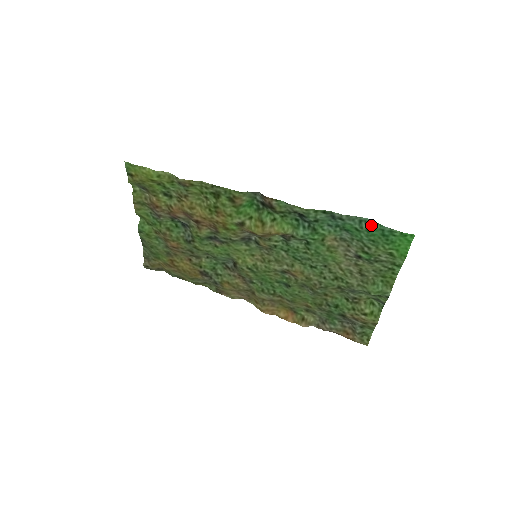
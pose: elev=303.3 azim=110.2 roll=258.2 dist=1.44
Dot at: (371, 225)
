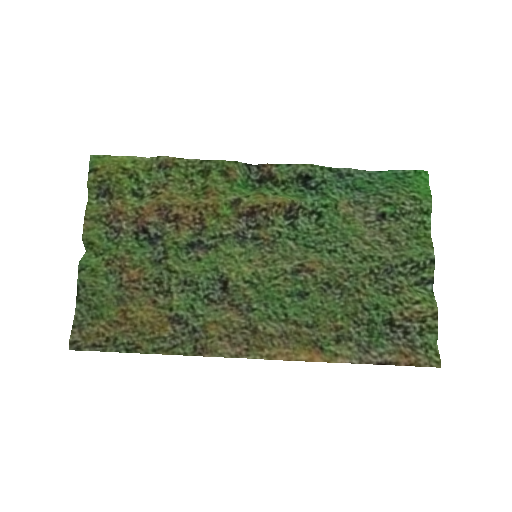
Dot at: (382, 174)
